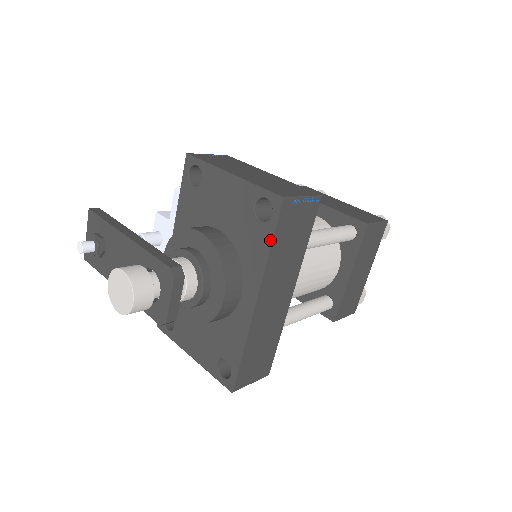
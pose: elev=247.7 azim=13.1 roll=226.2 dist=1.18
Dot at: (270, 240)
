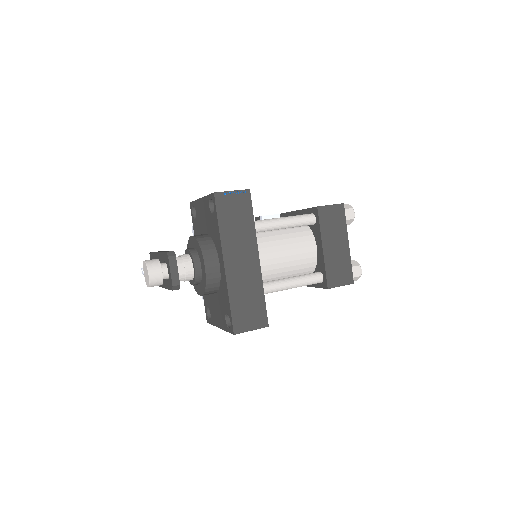
Dot at: (217, 220)
